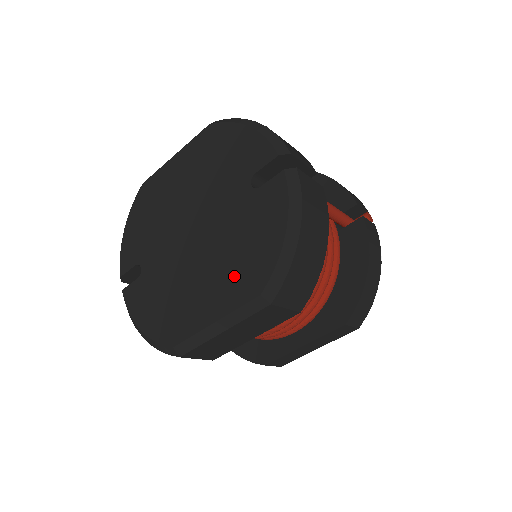
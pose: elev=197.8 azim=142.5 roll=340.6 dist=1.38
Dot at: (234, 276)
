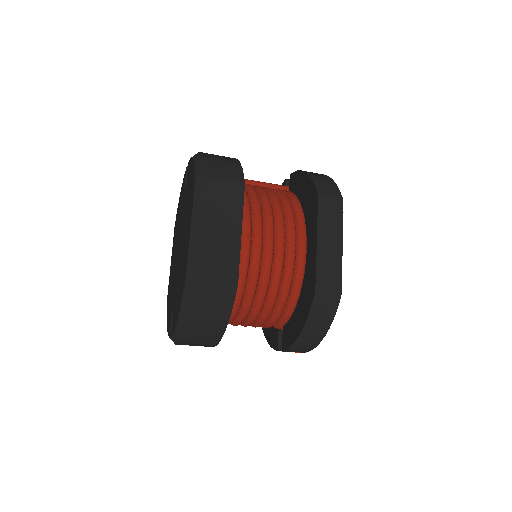
Dot at: (189, 205)
